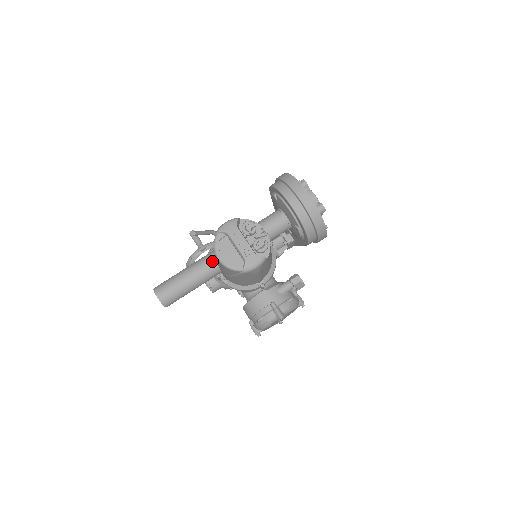
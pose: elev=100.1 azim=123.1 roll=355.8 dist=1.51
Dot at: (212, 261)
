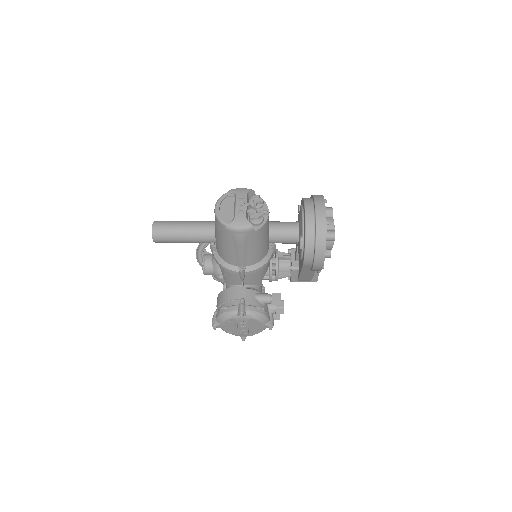
Dot at: (214, 225)
